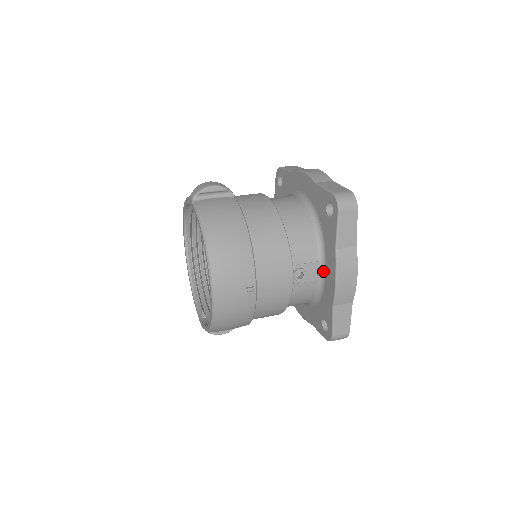
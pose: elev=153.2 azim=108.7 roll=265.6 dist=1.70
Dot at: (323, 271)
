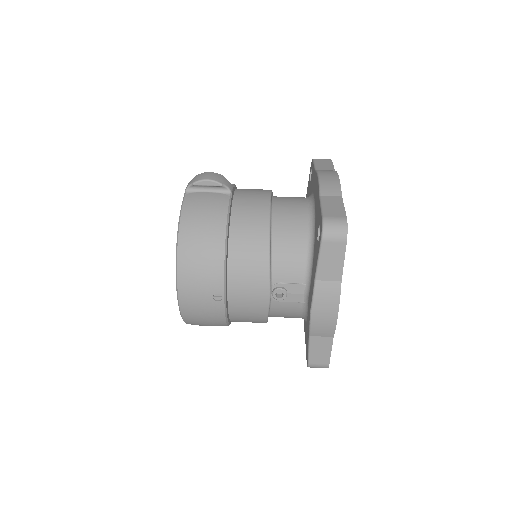
Dot at: (307, 295)
